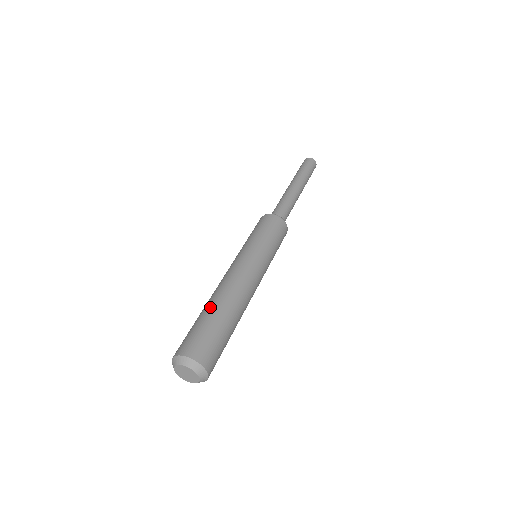
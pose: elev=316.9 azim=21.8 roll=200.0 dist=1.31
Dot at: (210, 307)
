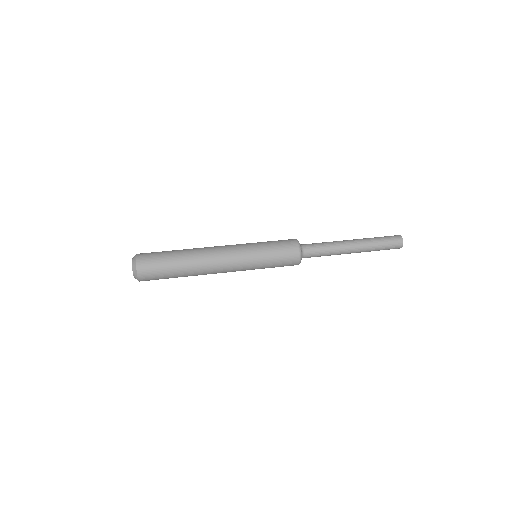
Dot at: (182, 257)
